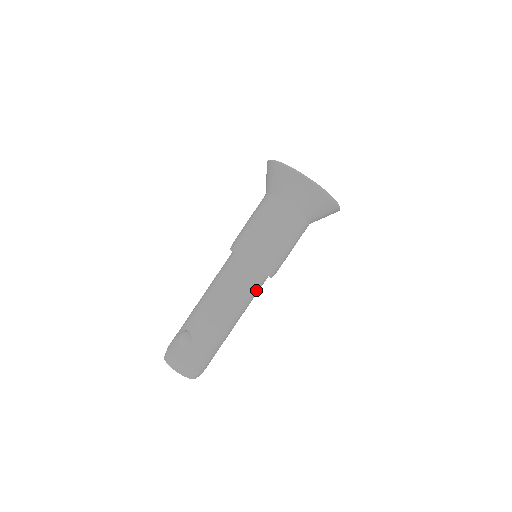
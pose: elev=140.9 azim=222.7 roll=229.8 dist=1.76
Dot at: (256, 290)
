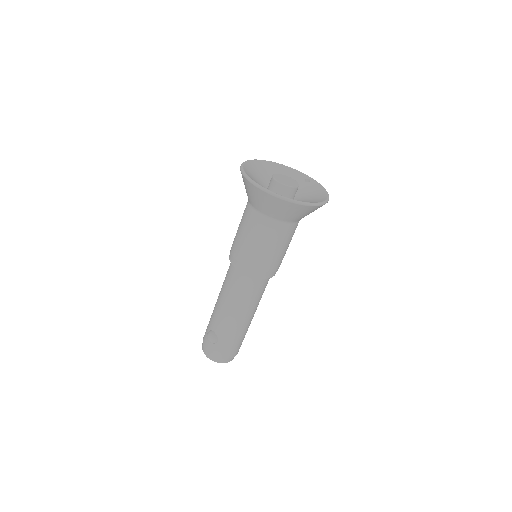
Dot at: (263, 289)
